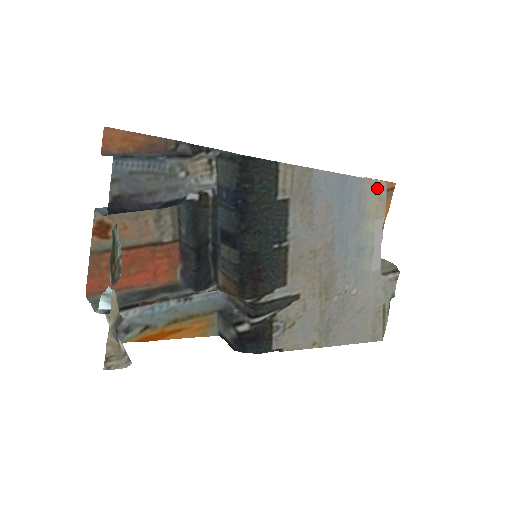
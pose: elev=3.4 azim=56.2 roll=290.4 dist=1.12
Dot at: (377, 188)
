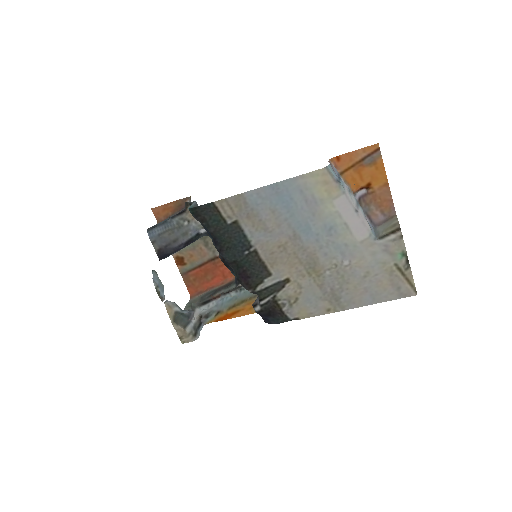
Dot at: (316, 177)
